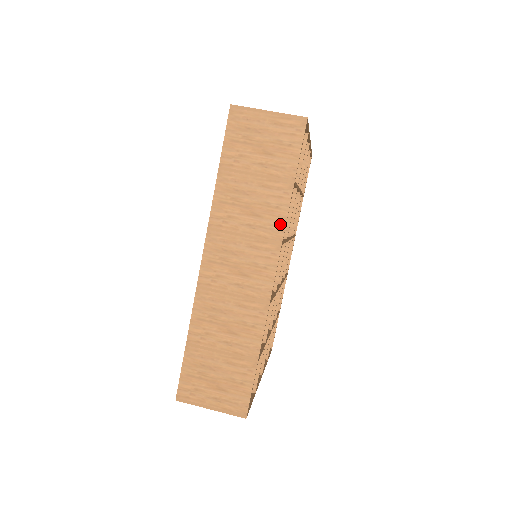
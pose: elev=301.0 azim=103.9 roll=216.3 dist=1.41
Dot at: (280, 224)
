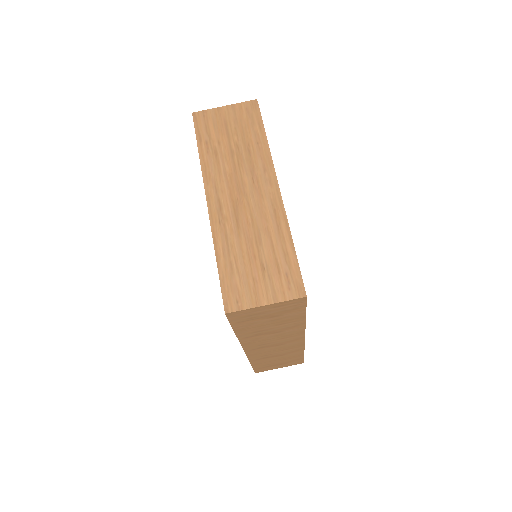
Dot at: (300, 329)
